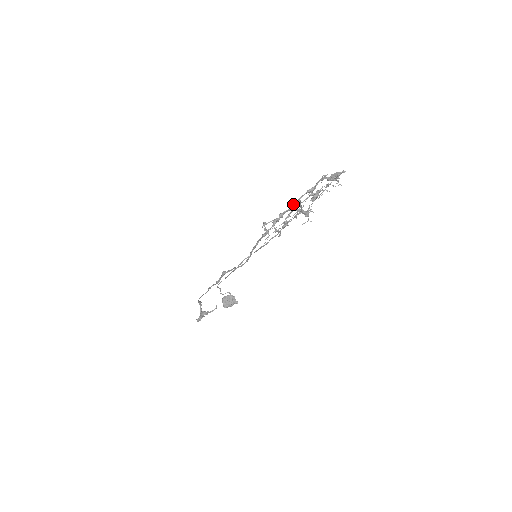
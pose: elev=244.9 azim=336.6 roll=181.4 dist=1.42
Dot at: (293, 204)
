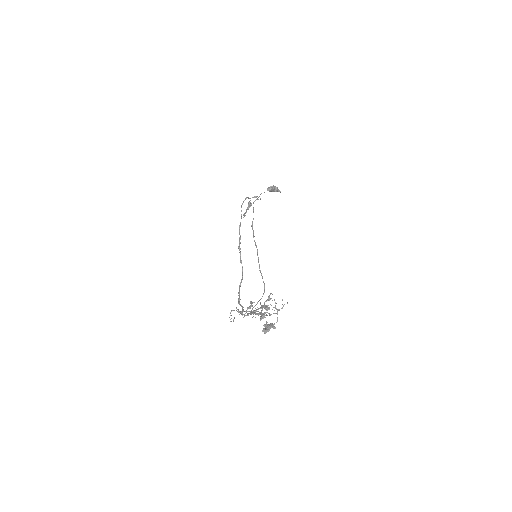
Dot at: occluded
